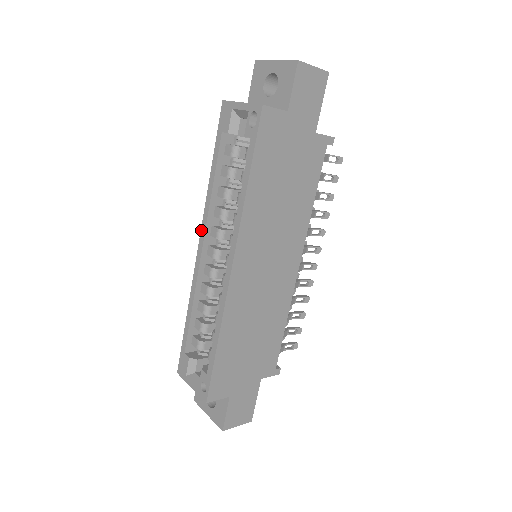
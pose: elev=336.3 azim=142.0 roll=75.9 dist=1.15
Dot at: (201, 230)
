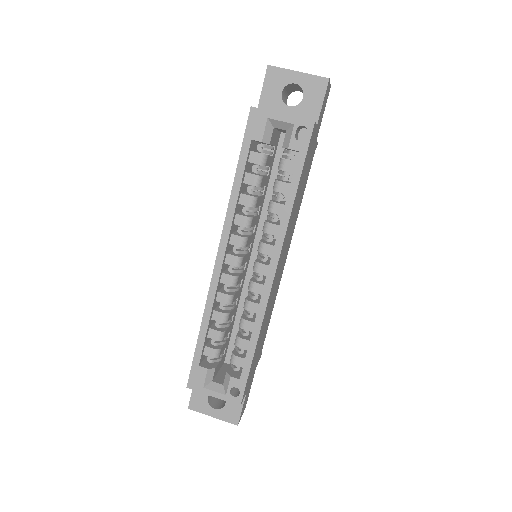
Dot at: (221, 239)
